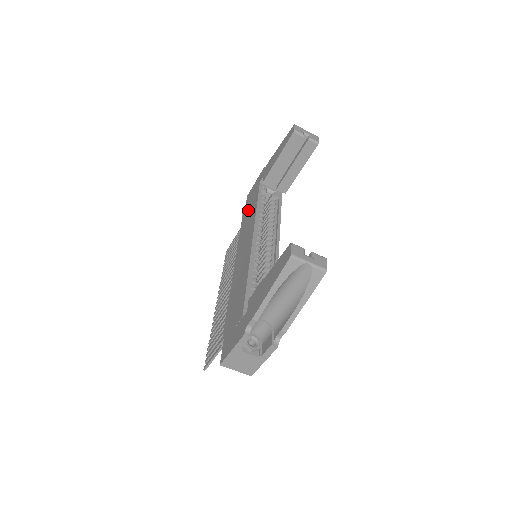
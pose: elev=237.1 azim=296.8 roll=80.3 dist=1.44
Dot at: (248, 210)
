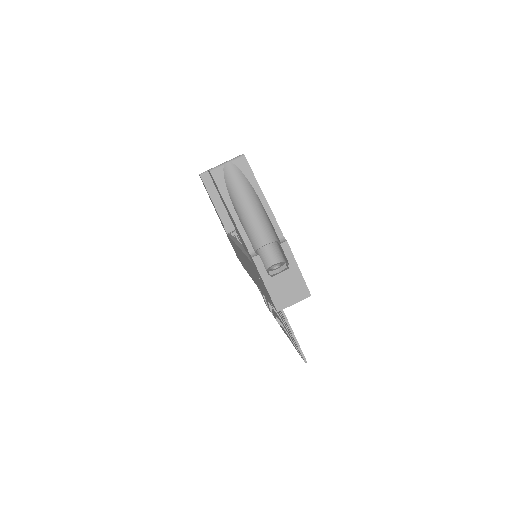
Dot at: occluded
